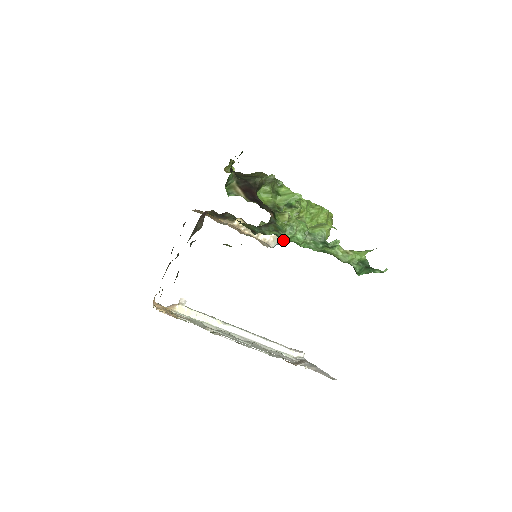
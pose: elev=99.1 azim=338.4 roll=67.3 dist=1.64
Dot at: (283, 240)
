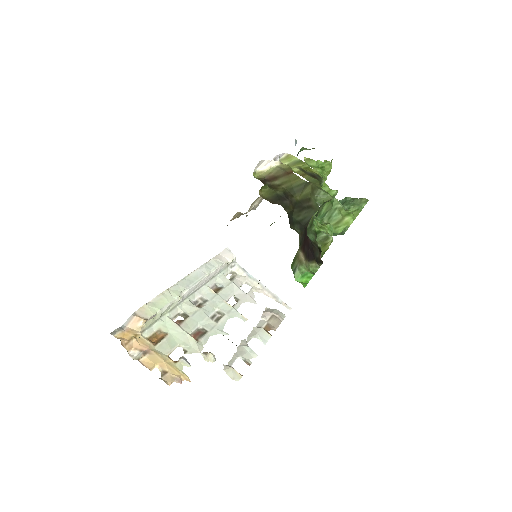
Dot at: occluded
